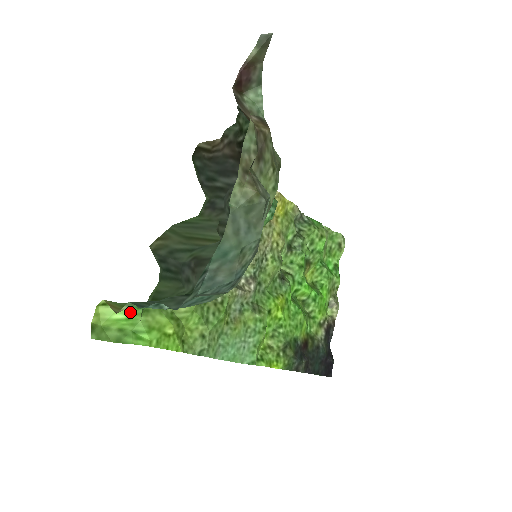
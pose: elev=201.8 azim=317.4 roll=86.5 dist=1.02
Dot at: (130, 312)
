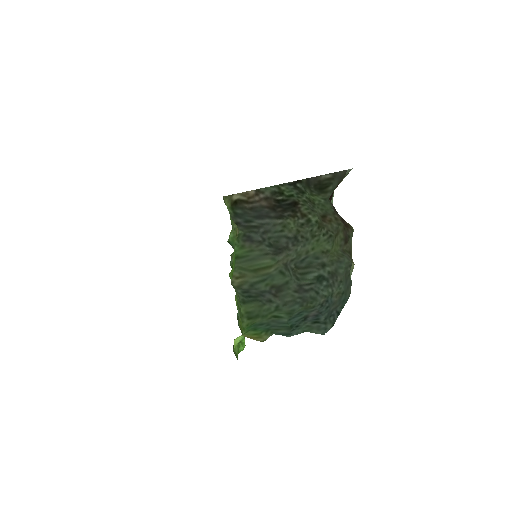
Dot at: occluded
